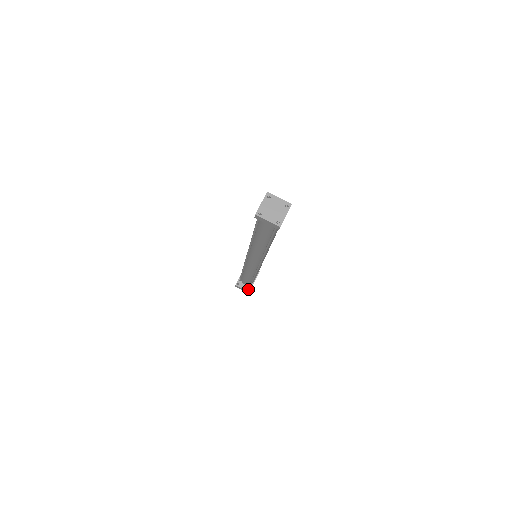
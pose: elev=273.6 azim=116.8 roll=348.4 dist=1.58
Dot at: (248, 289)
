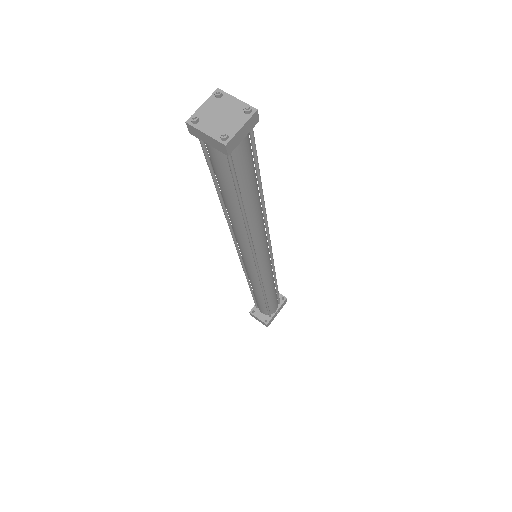
Dot at: occluded
